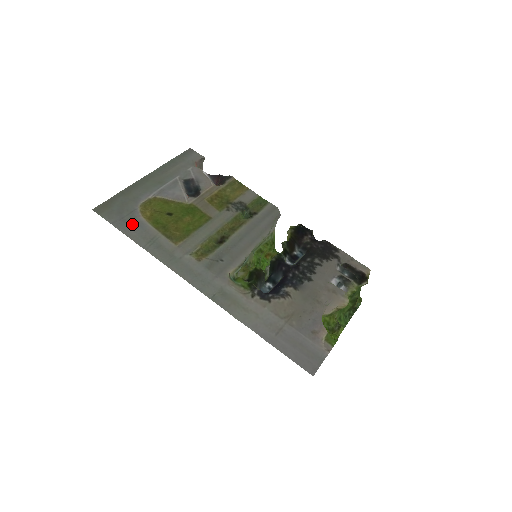
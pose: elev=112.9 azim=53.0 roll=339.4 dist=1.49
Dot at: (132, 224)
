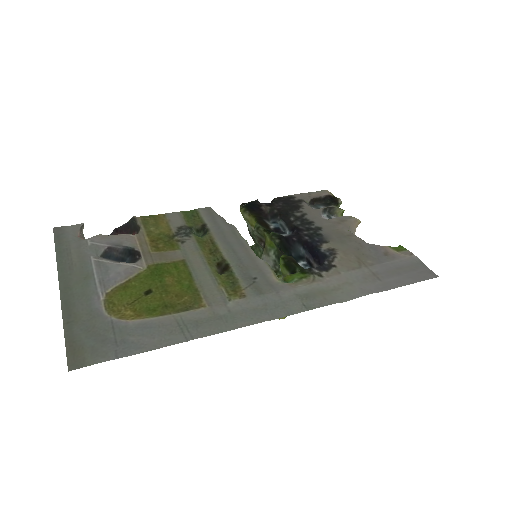
Dot at: (136, 336)
